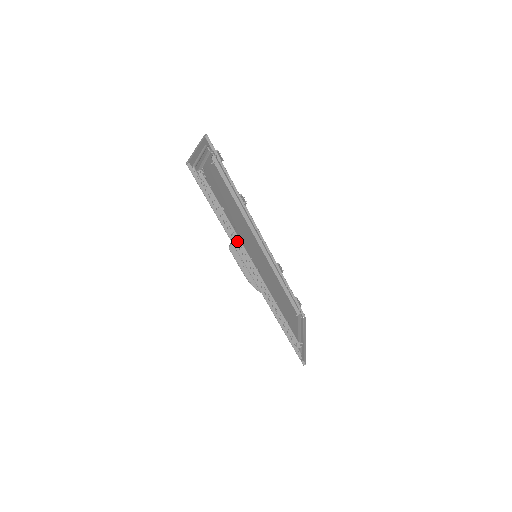
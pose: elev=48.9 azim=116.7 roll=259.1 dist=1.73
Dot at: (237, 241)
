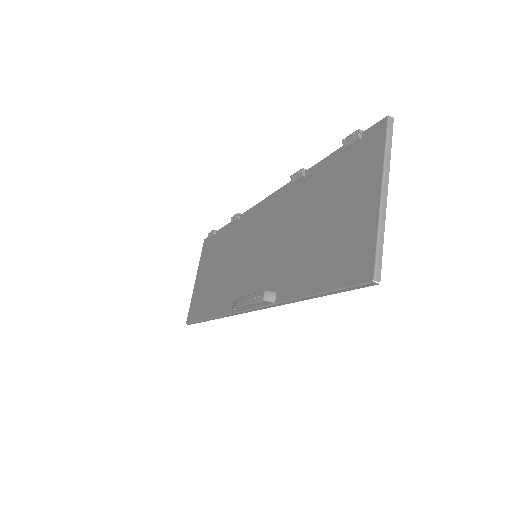
Dot at: occluded
